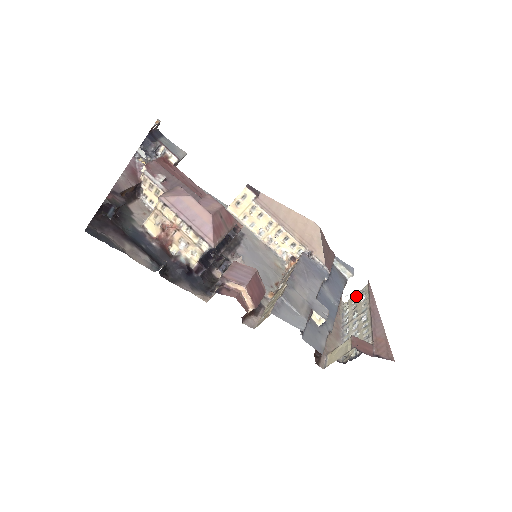
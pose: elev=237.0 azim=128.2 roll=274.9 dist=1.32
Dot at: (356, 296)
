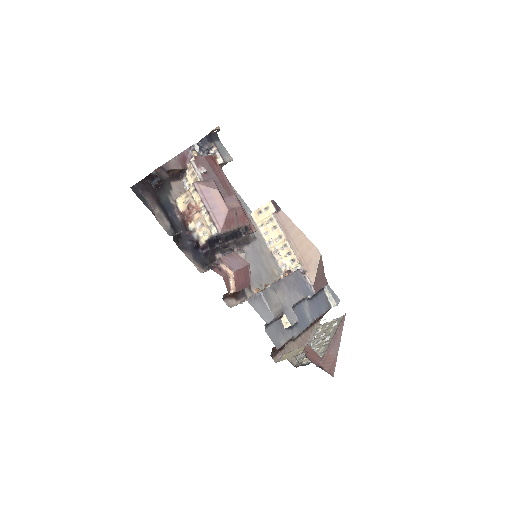
Dot at: (331, 322)
